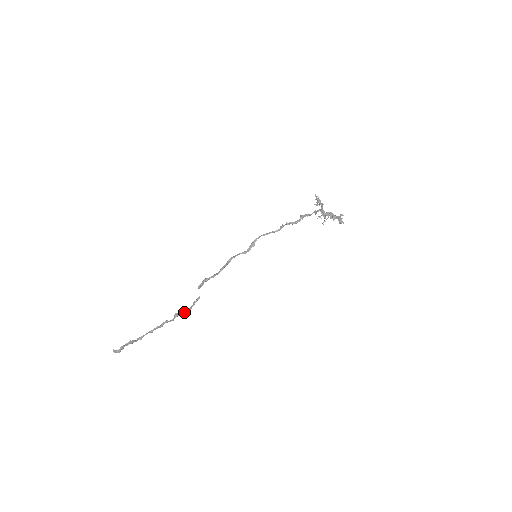
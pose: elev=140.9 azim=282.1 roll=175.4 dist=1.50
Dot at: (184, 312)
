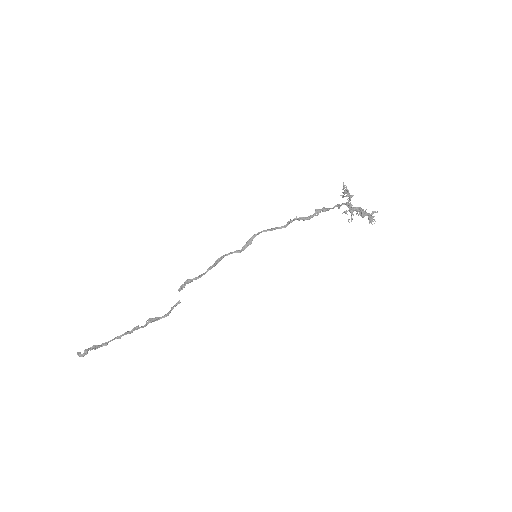
Dot at: (159, 318)
